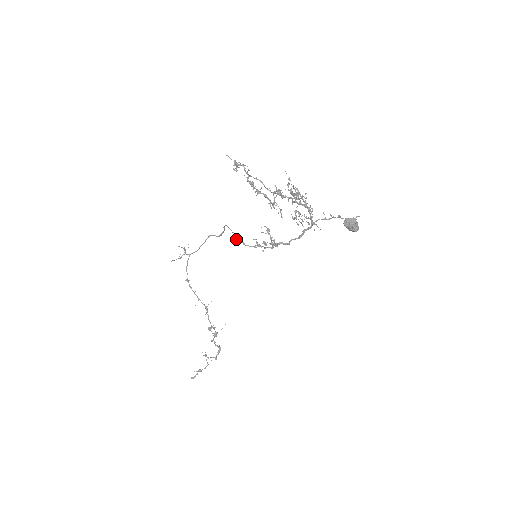
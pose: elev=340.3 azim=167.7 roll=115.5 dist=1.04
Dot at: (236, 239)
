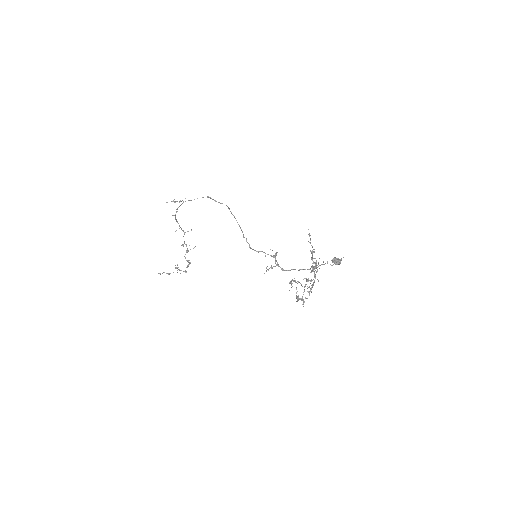
Dot at: (243, 237)
